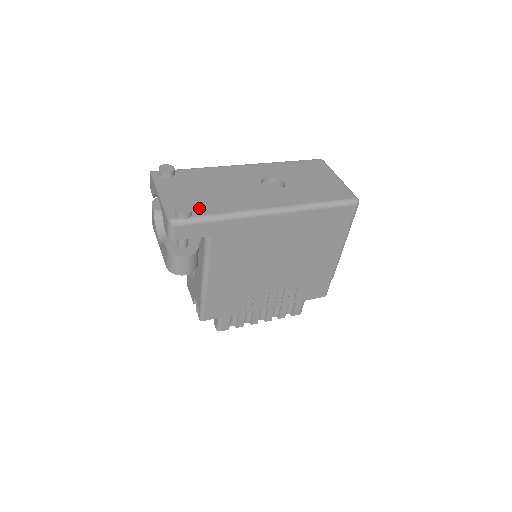
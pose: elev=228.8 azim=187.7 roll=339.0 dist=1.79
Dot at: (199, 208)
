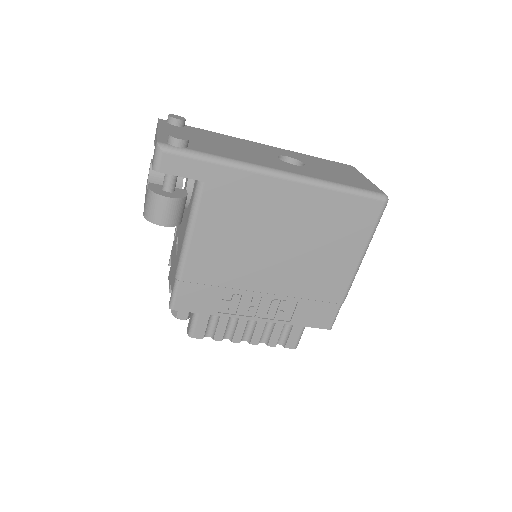
Dot at: (198, 147)
